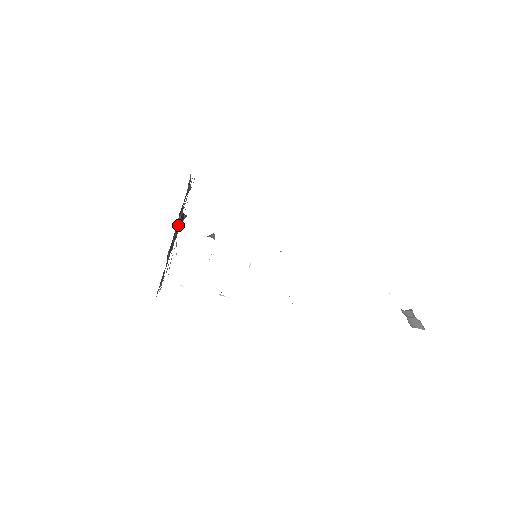
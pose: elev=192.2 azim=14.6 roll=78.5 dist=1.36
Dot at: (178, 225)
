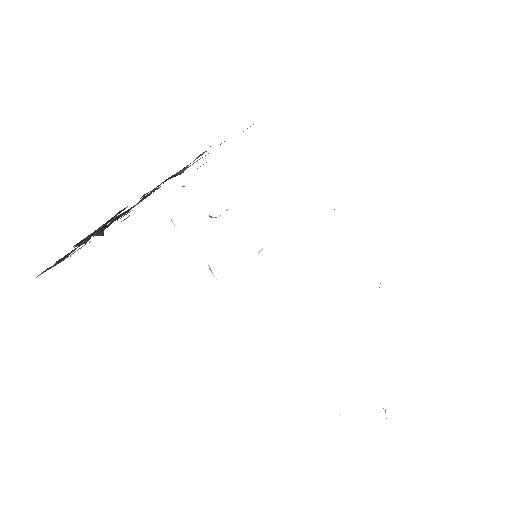
Dot at: occluded
